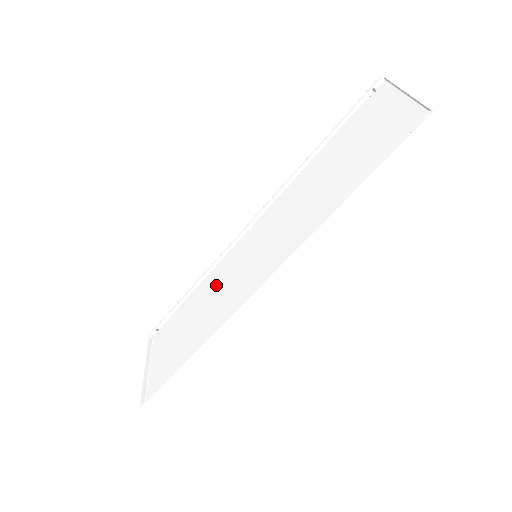
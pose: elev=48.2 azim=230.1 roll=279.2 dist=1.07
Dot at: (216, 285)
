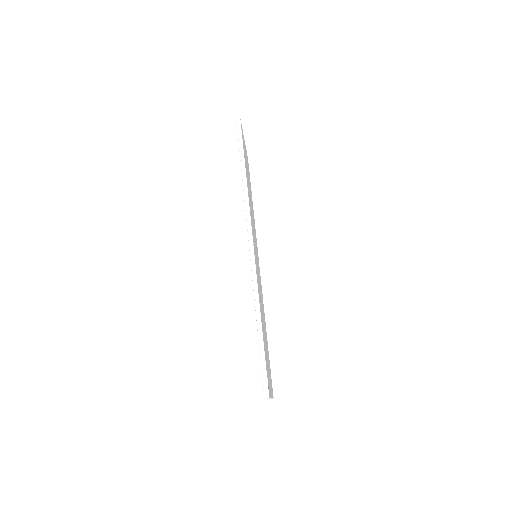
Dot at: occluded
